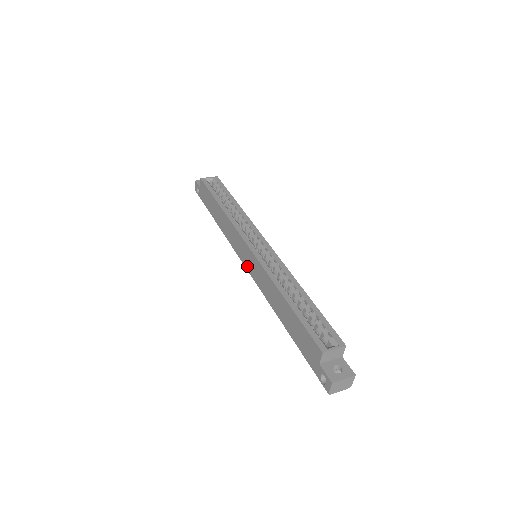
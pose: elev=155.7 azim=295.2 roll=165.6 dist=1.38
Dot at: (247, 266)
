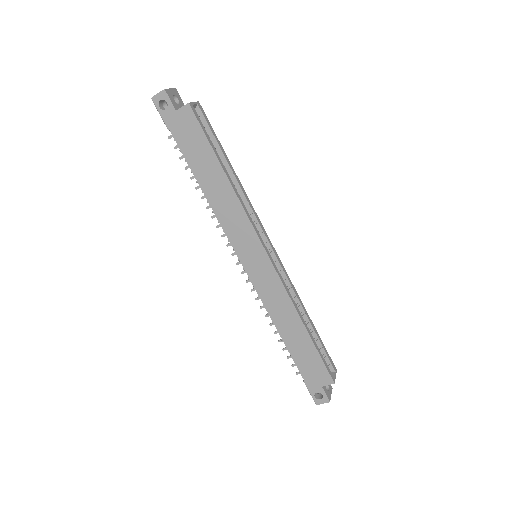
Dot at: (248, 267)
